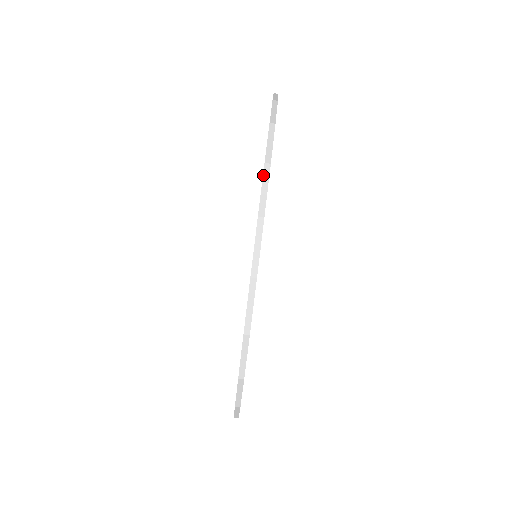
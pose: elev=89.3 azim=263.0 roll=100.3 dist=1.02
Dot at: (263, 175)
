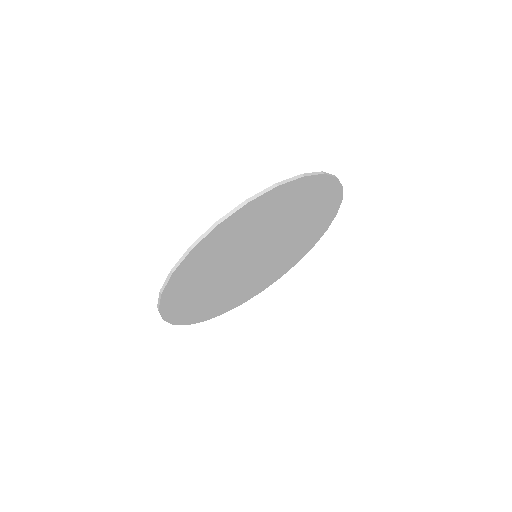
Dot at: (210, 227)
